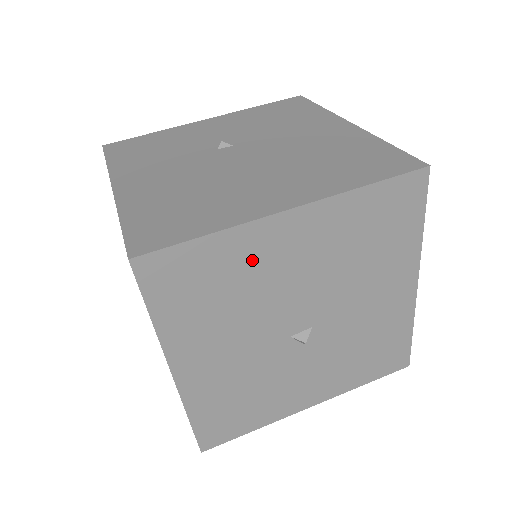
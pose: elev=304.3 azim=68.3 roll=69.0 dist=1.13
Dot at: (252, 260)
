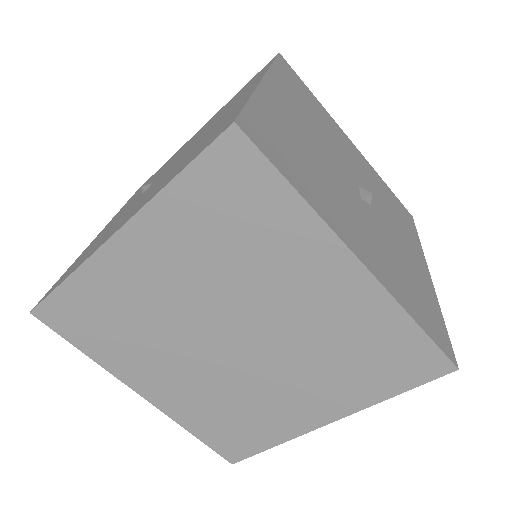
Dot at: (286, 123)
